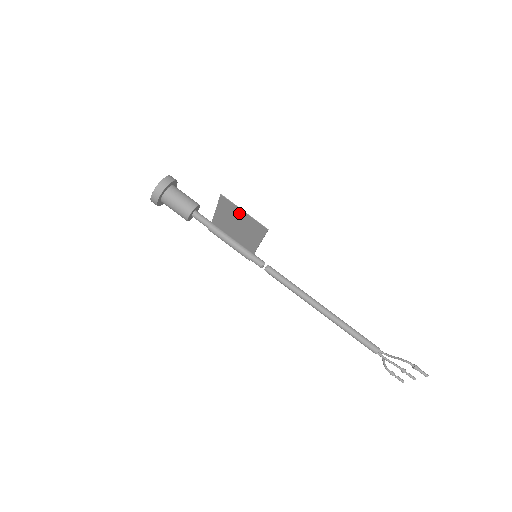
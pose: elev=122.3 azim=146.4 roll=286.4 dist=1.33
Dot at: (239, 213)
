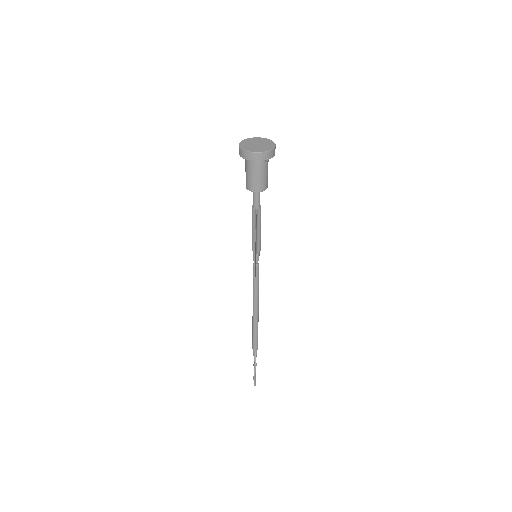
Dot at: (255, 260)
